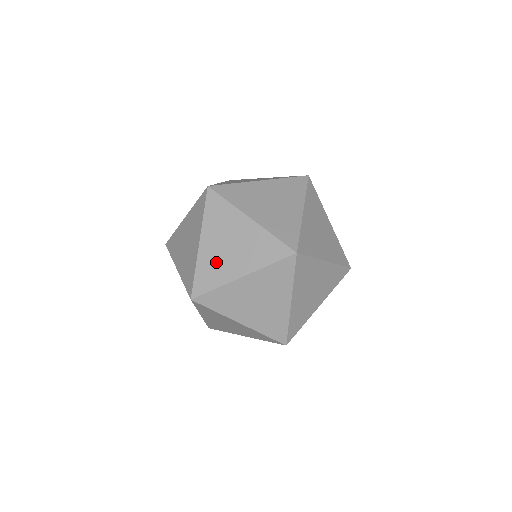
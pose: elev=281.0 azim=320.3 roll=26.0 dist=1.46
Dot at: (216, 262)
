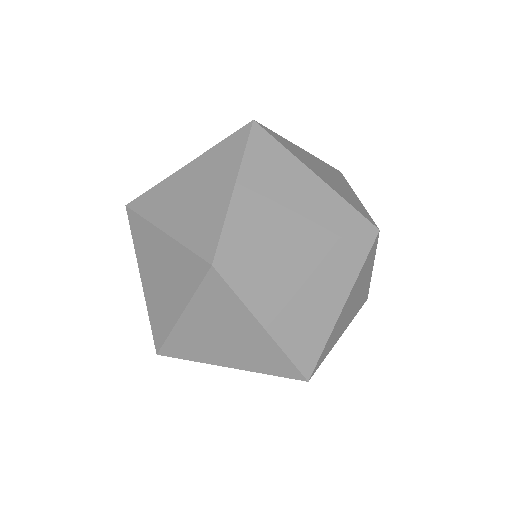
Dot at: occluded
